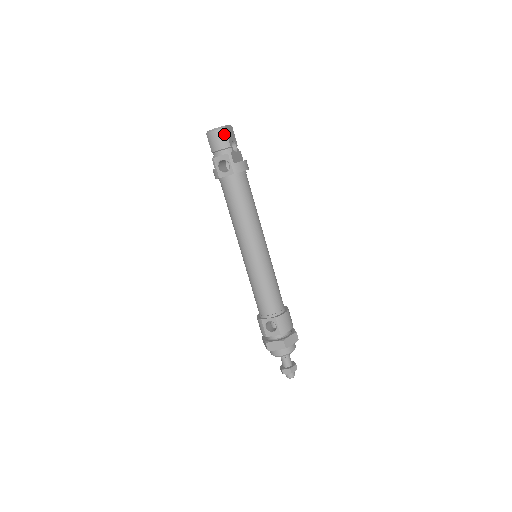
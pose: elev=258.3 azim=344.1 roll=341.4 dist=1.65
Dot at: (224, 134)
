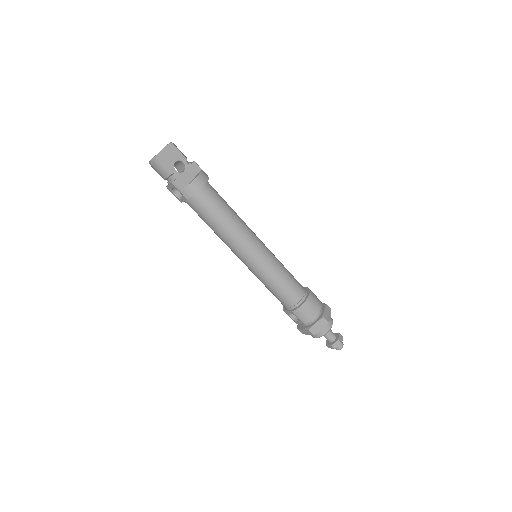
Dot at: (160, 164)
